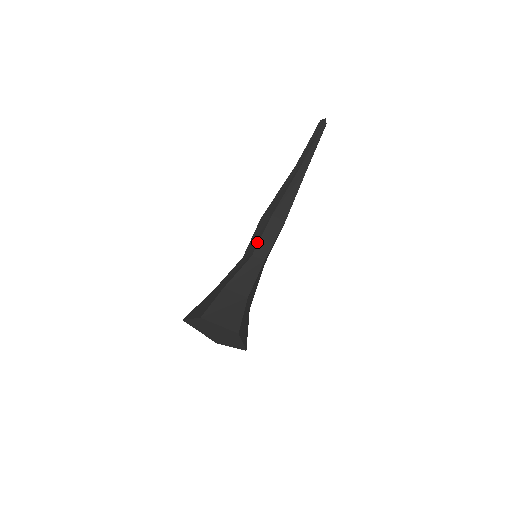
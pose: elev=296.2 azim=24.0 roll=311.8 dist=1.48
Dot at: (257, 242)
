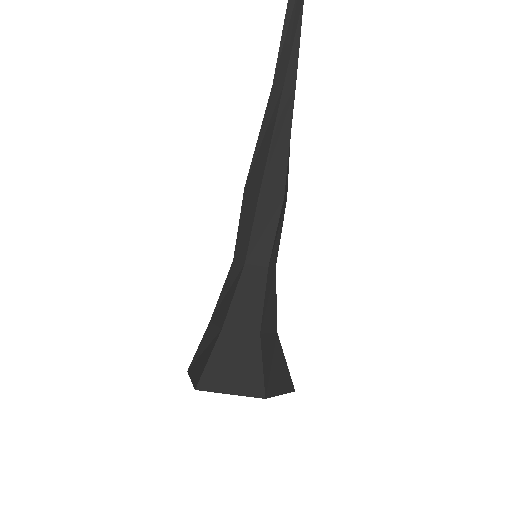
Dot at: (271, 244)
